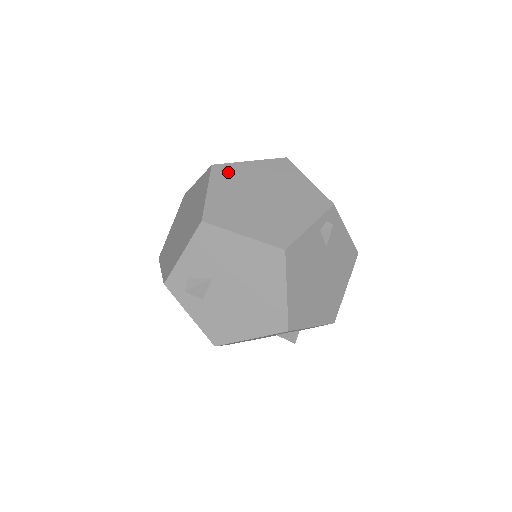
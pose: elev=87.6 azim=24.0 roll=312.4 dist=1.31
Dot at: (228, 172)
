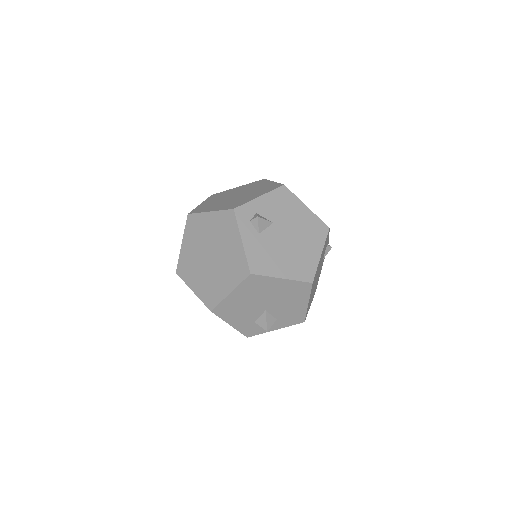
Dot at: occluded
